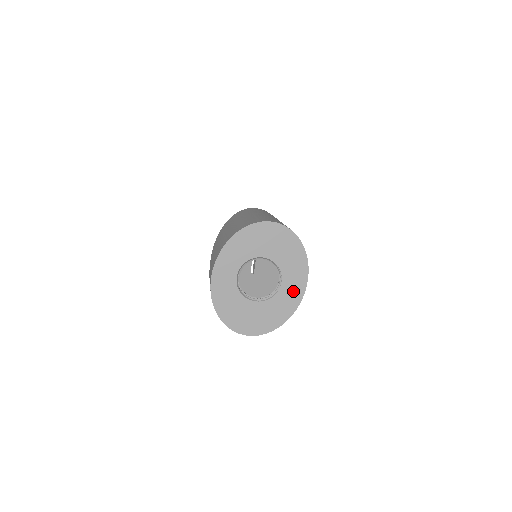
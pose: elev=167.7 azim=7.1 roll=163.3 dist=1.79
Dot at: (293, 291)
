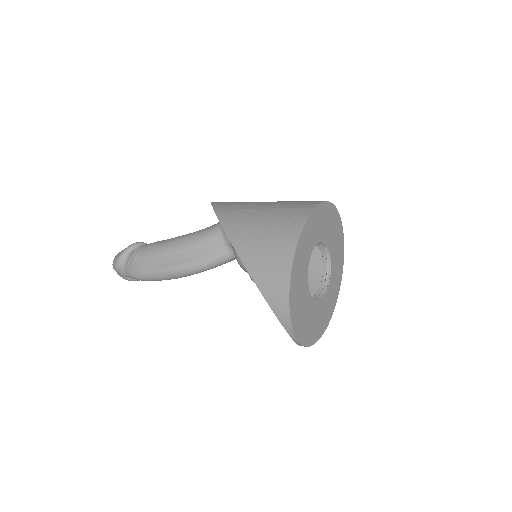
Dot at: (332, 297)
